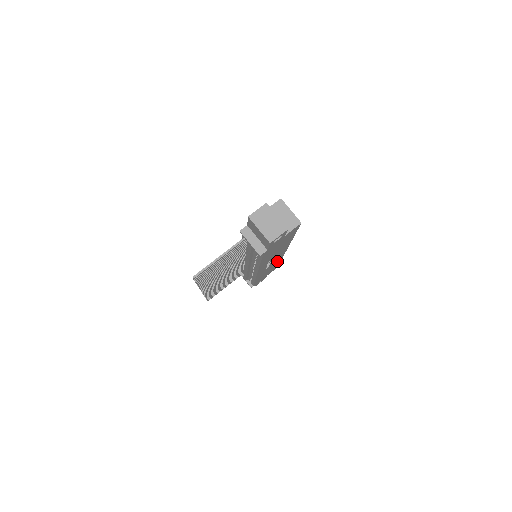
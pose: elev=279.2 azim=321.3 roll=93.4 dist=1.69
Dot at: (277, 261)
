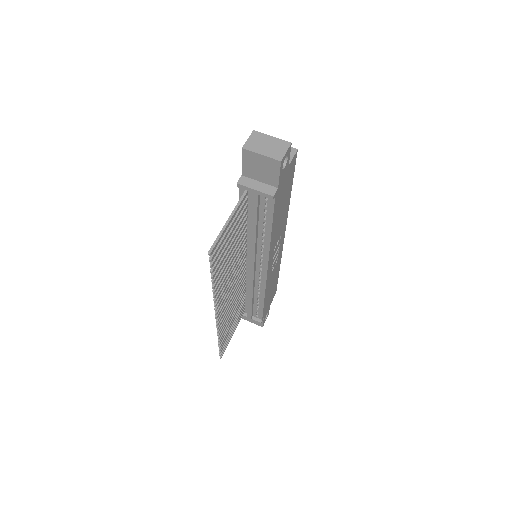
Dot at: (277, 266)
